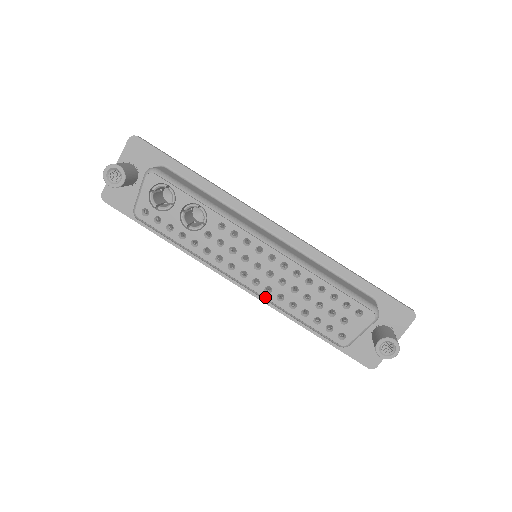
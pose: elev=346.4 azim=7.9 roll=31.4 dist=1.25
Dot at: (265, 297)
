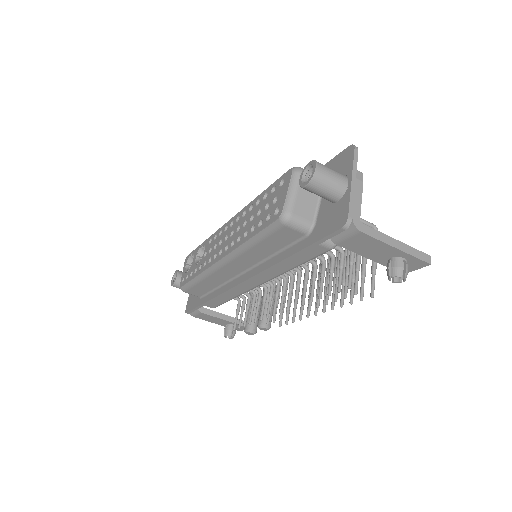
Dot at: (231, 251)
